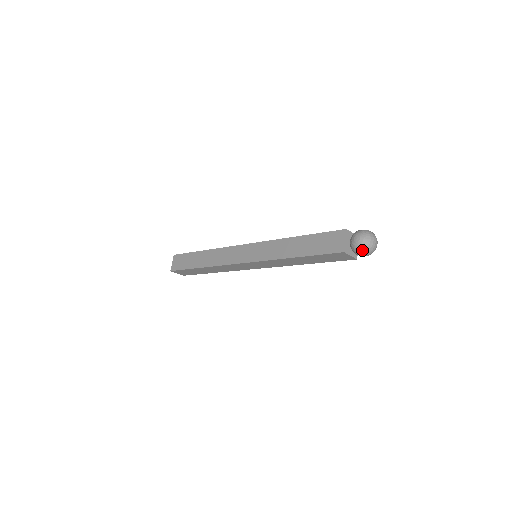
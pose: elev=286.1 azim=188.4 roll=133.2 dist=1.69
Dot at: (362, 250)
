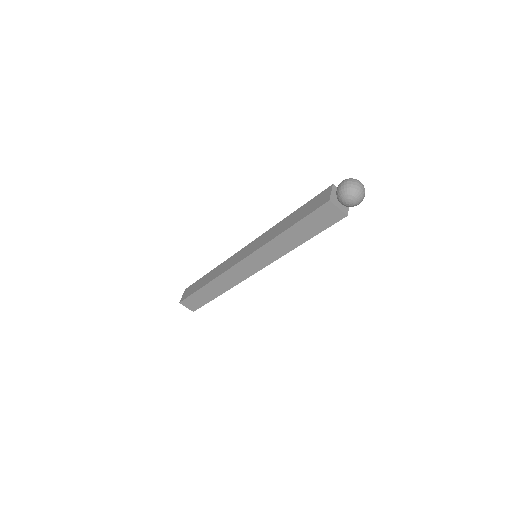
Dot at: occluded
